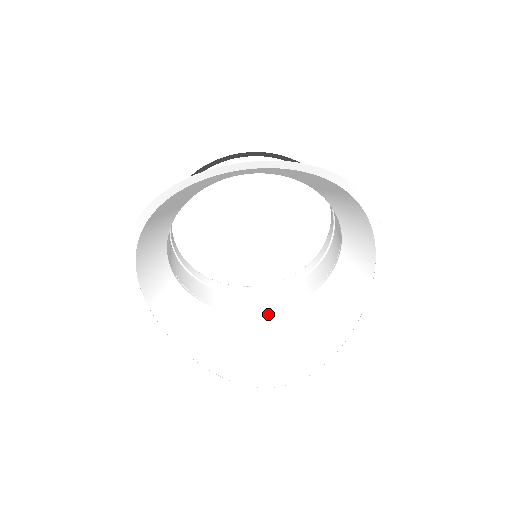
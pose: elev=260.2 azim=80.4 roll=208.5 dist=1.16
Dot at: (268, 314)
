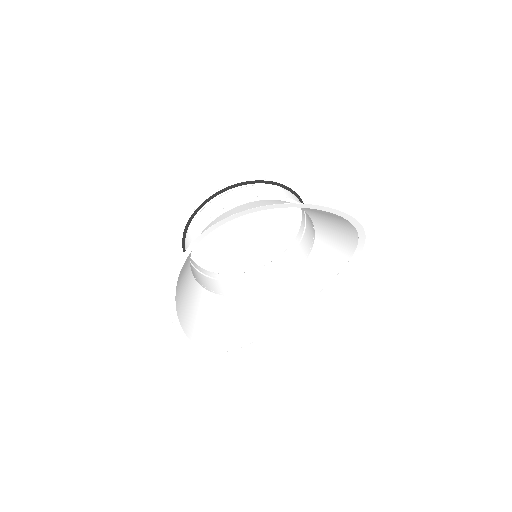
Dot at: (216, 295)
